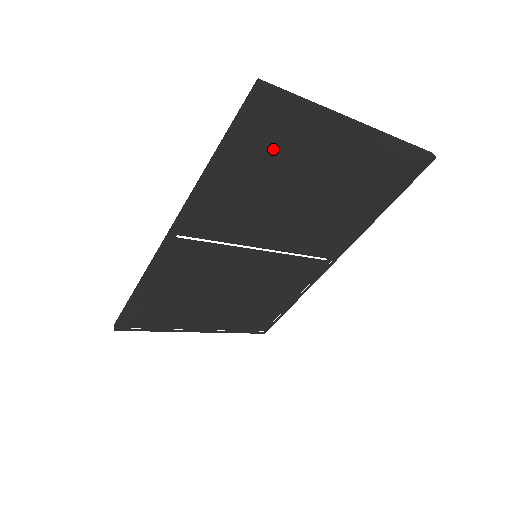
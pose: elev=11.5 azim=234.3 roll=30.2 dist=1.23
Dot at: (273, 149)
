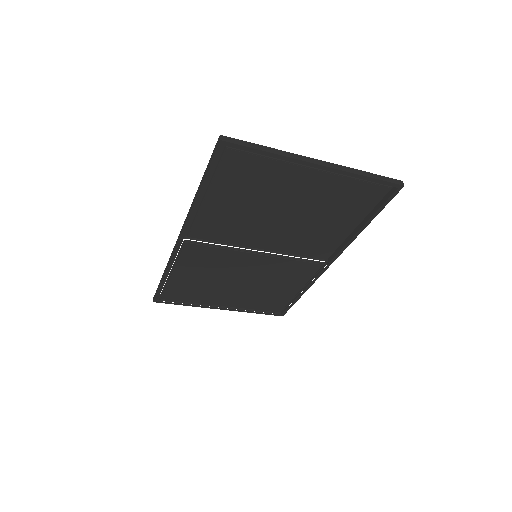
Dot at: (247, 180)
